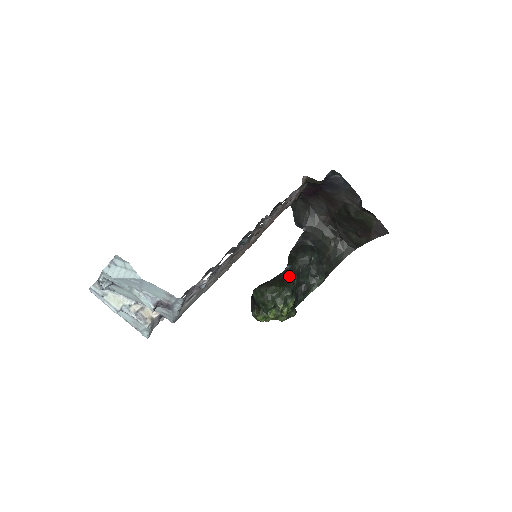
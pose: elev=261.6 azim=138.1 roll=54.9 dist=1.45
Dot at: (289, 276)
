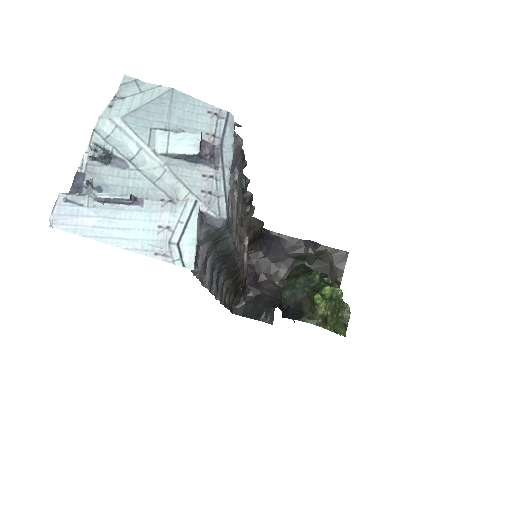
Dot at: occluded
